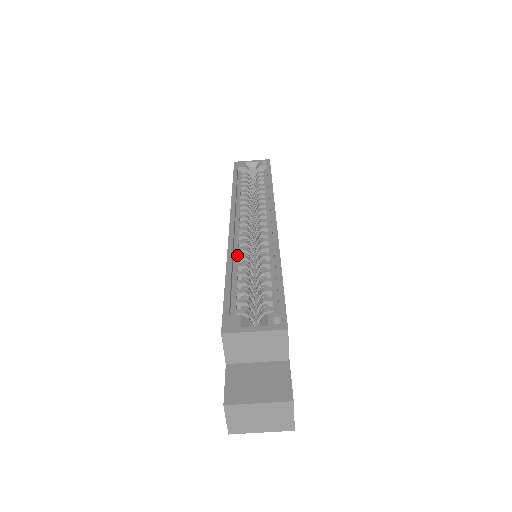
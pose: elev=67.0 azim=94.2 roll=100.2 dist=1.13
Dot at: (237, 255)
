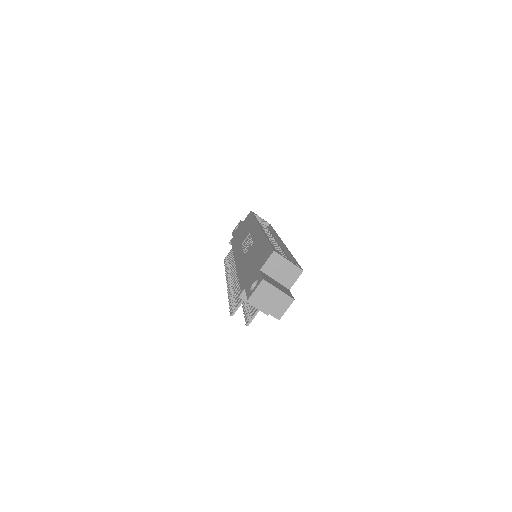
Dot at: occluded
